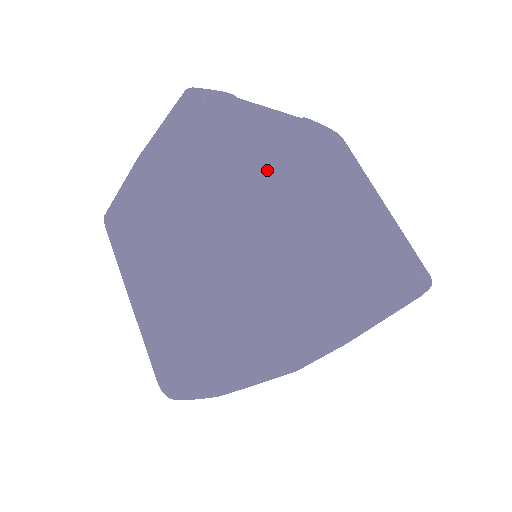
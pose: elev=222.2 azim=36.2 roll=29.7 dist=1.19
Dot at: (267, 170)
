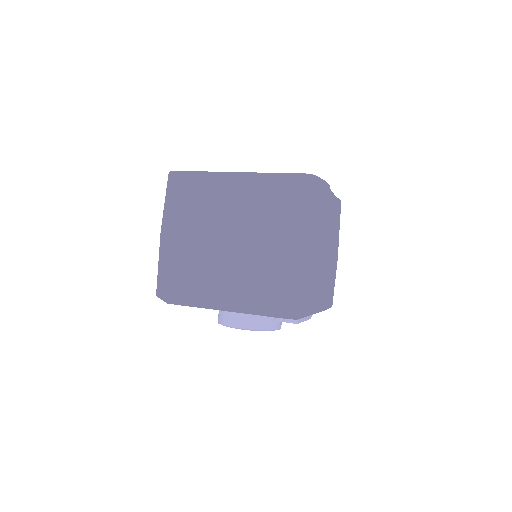
Dot at: occluded
